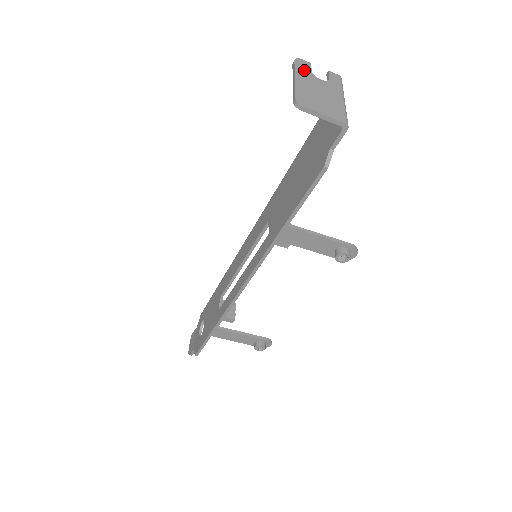
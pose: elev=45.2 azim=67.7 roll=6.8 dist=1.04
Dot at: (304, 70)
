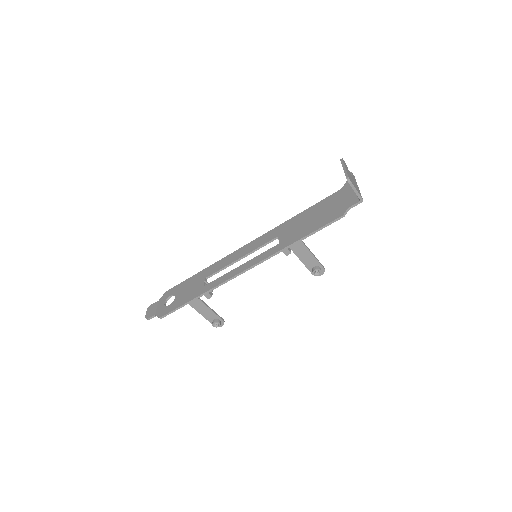
Dot at: (346, 166)
